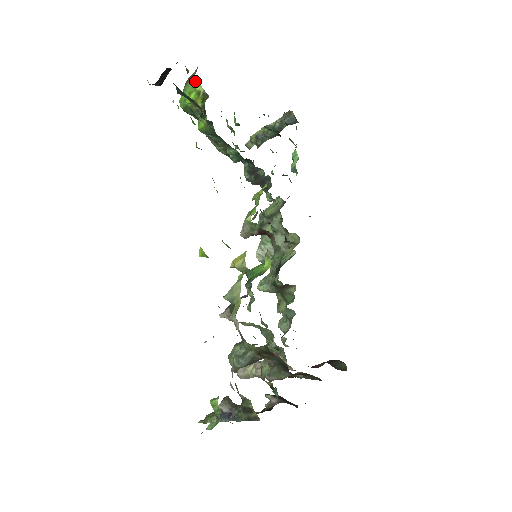
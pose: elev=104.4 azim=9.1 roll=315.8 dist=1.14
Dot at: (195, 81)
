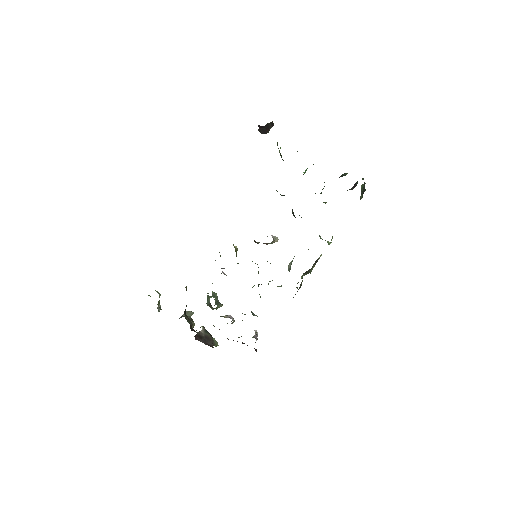
Dot at: occluded
